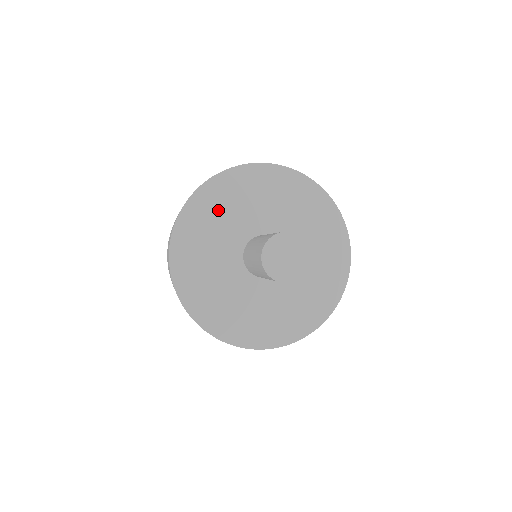
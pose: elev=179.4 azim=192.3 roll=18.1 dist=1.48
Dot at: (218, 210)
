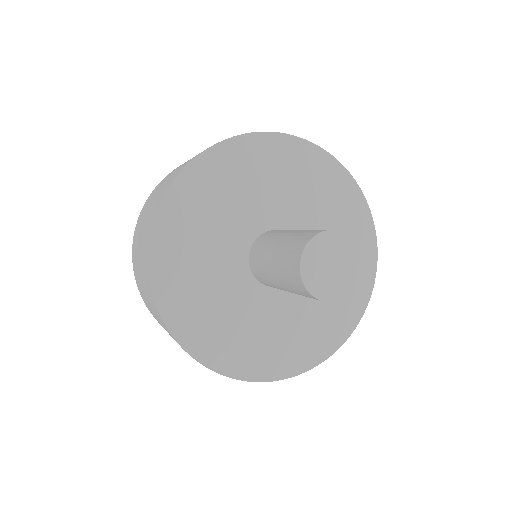
Dot at: (207, 205)
